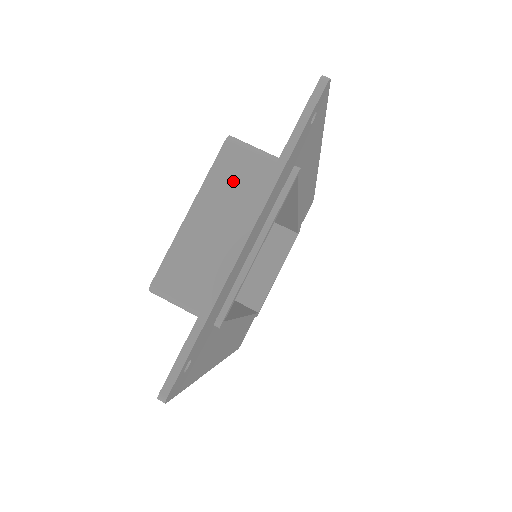
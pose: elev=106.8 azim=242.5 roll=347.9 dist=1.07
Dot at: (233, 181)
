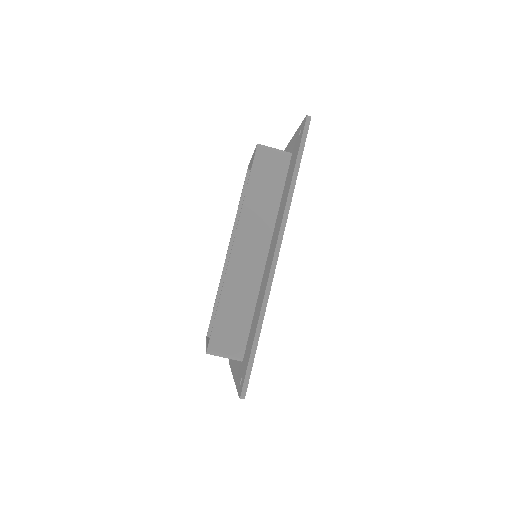
Dot at: occluded
